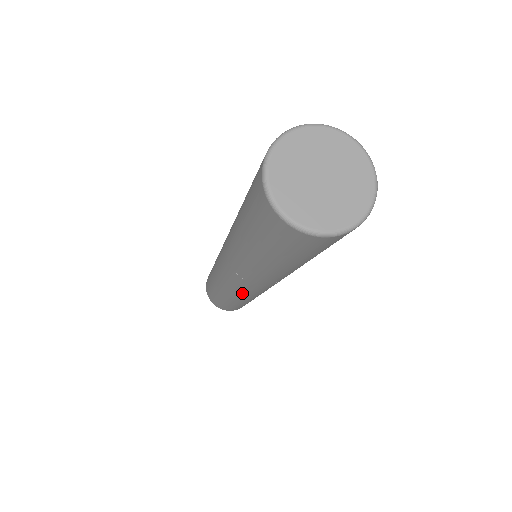
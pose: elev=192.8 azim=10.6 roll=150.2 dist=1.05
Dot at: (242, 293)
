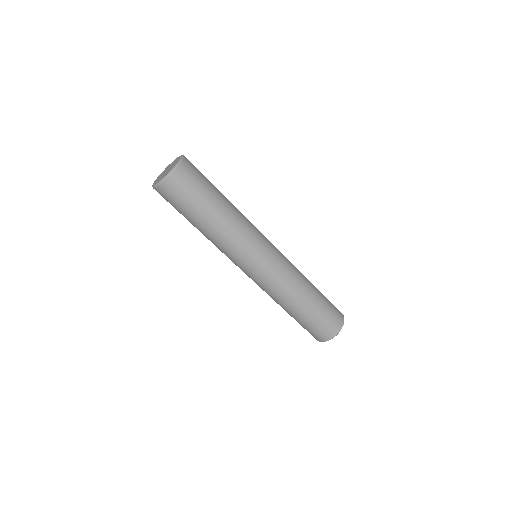
Dot at: (260, 284)
